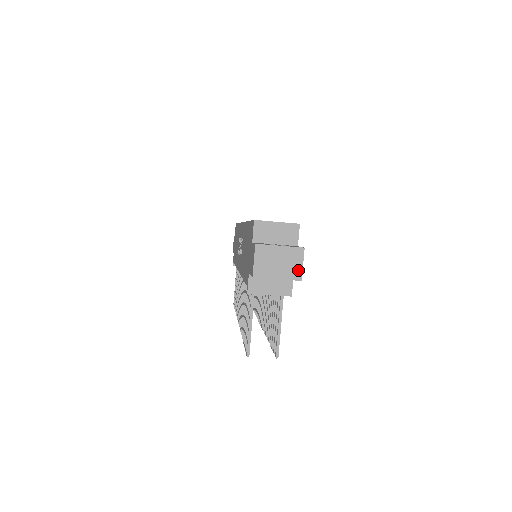
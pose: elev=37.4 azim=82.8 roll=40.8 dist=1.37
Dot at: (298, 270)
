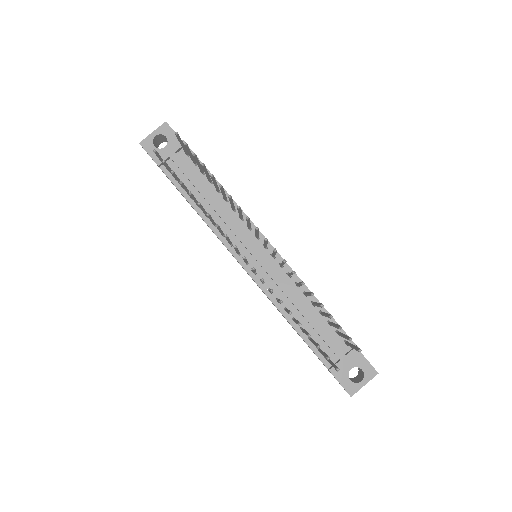
Dot at: occluded
